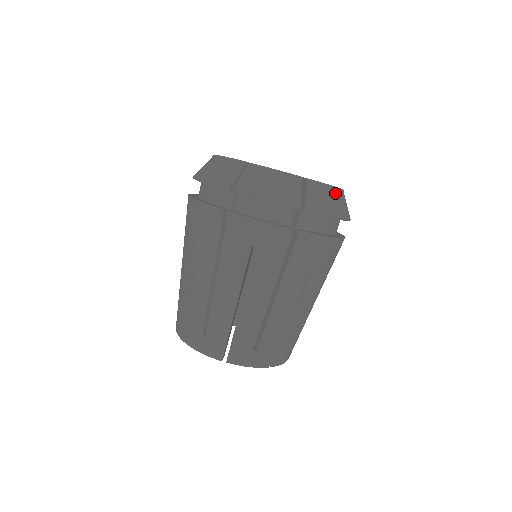
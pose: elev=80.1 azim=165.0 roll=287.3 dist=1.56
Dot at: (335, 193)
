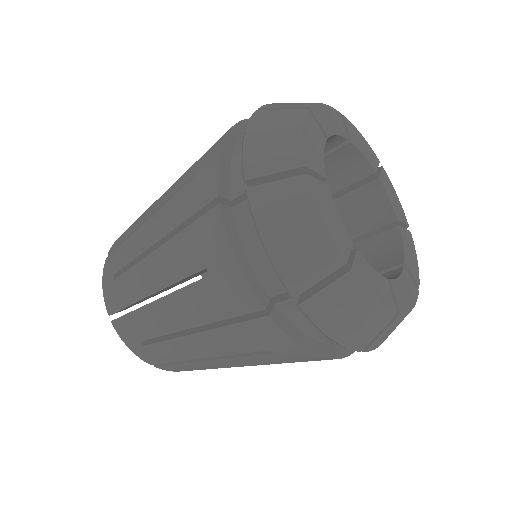
Dot at: occluded
